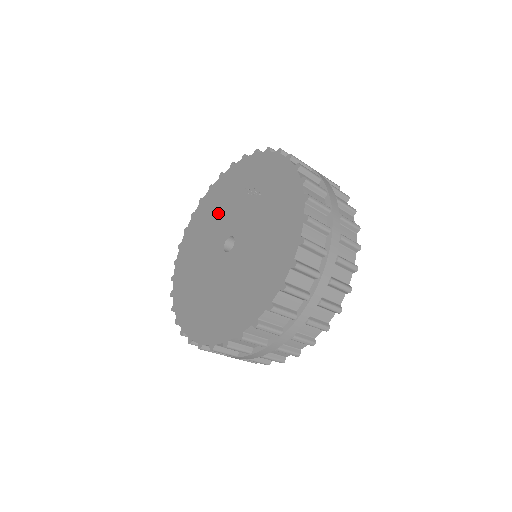
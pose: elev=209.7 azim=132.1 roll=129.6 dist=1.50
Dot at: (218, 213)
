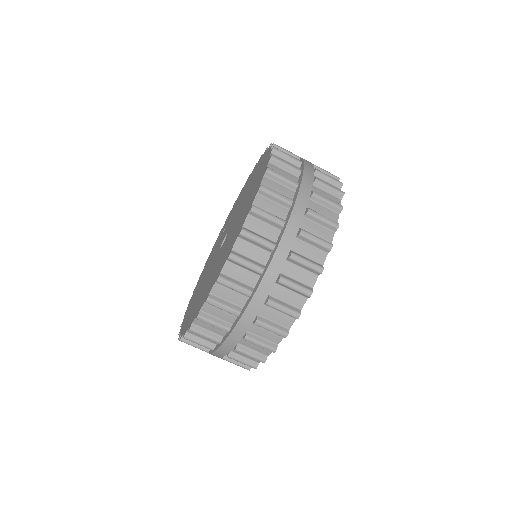
Dot at: (207, 268)
